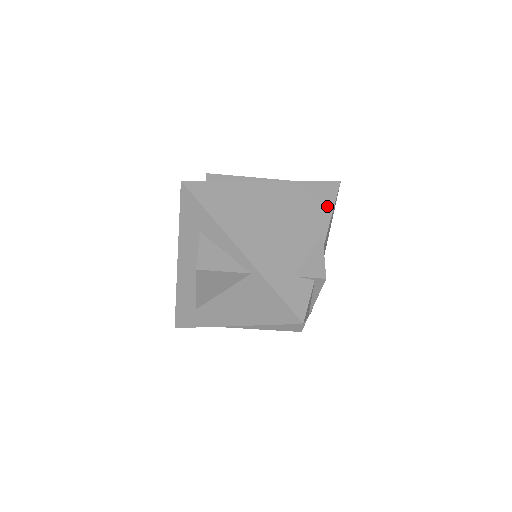
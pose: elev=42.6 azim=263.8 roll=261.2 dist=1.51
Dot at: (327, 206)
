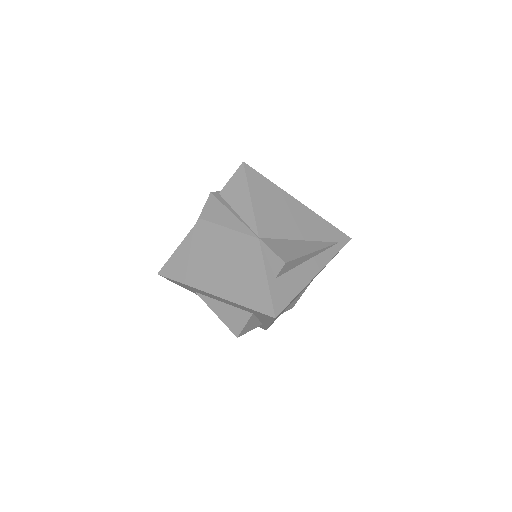
Dot at: occluded
